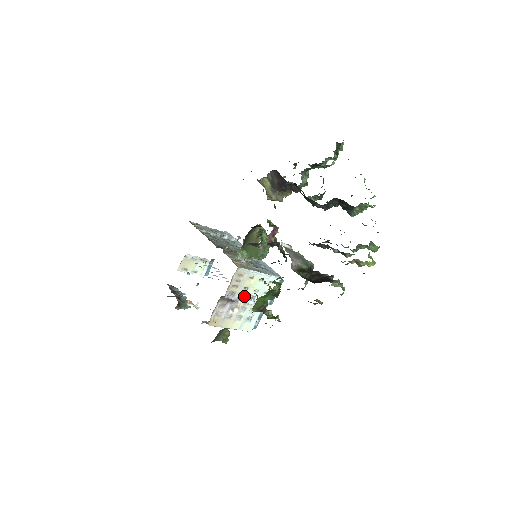
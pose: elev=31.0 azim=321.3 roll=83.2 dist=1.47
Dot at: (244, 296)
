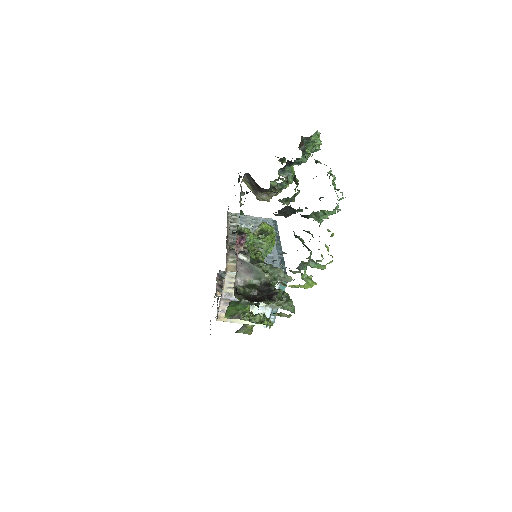
Dot at: occluded
